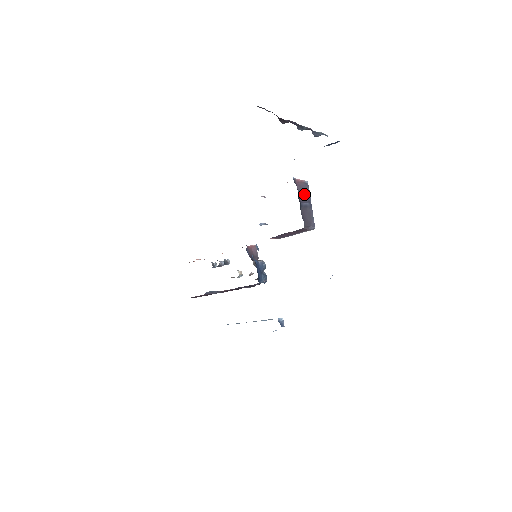
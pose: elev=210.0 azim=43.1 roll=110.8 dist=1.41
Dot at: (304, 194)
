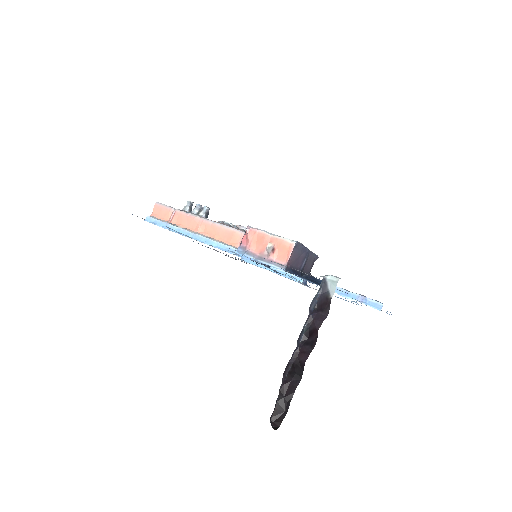
Dot at: (299, 257)
